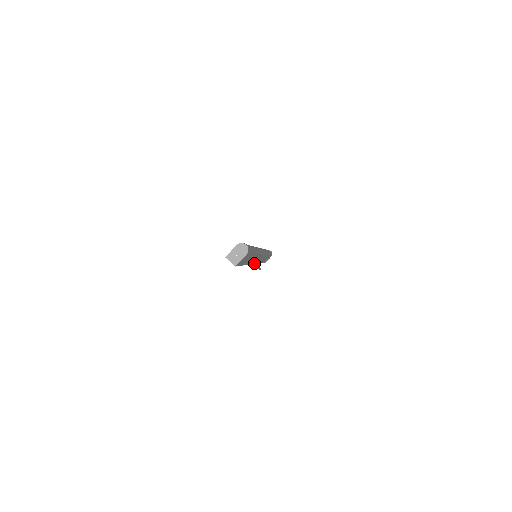
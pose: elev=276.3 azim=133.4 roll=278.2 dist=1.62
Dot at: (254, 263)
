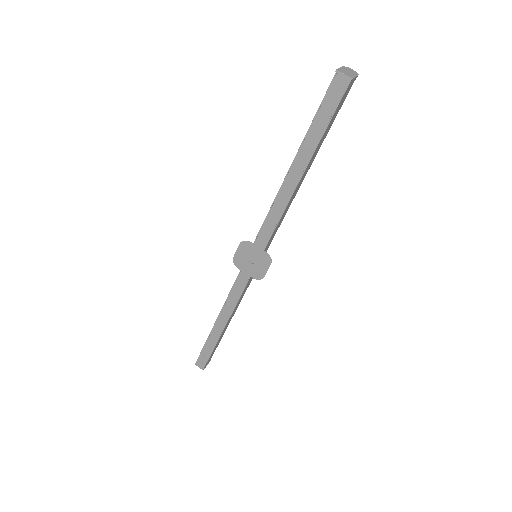
Dot at: (261, 255)
